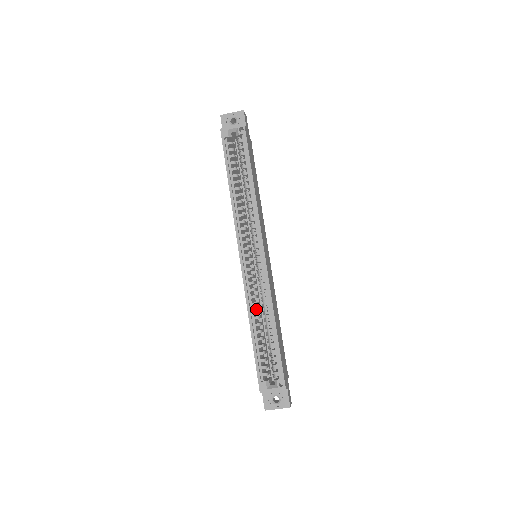
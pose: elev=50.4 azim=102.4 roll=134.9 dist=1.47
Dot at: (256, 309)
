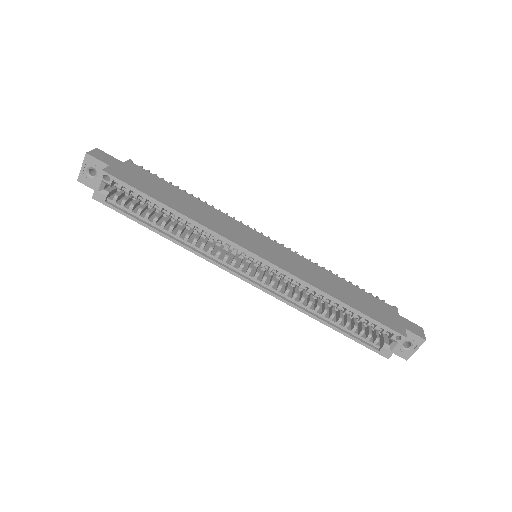
Dot at: (308, 303)
